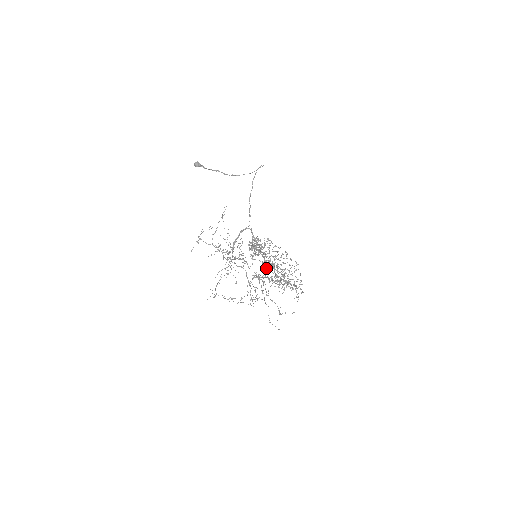
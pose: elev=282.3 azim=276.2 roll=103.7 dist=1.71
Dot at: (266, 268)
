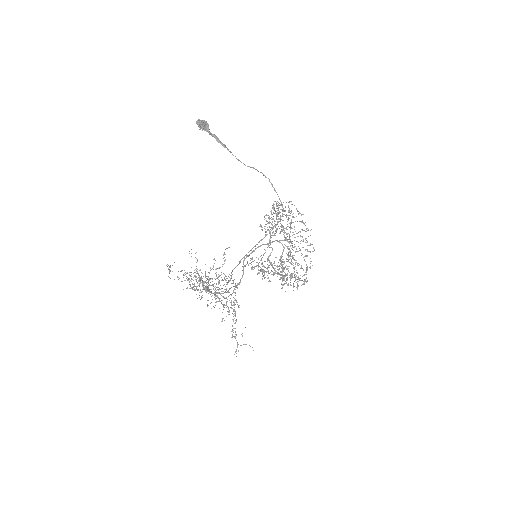
Dot at: occluded
